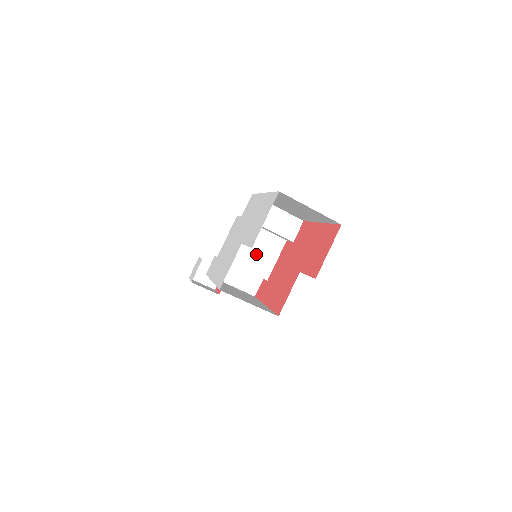
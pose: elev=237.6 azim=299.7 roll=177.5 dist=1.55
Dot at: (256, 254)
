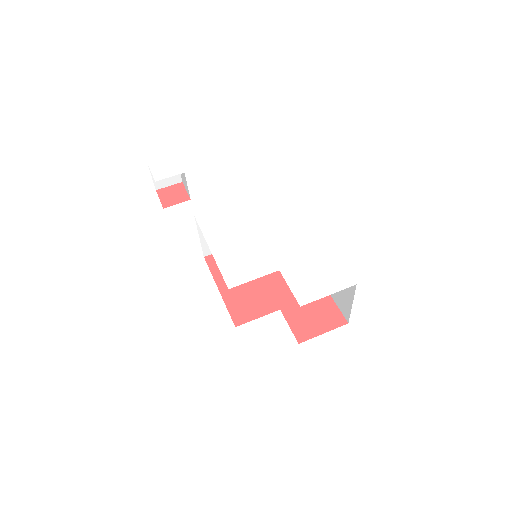
Dot at: occluded
